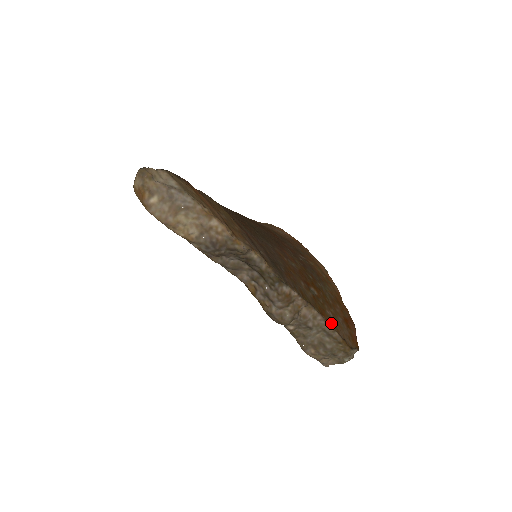
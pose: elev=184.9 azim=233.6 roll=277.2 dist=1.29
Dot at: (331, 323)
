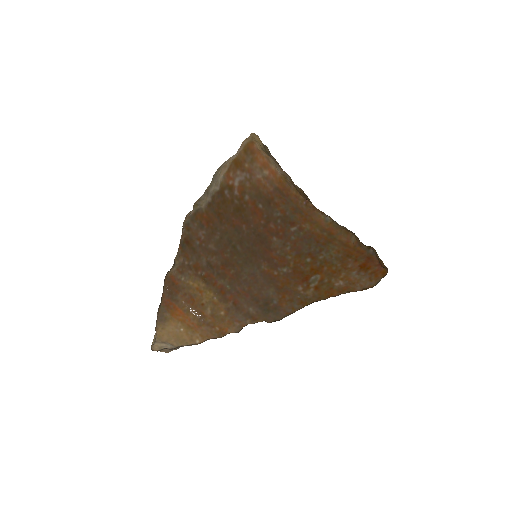
Dot at: (343, 292)
